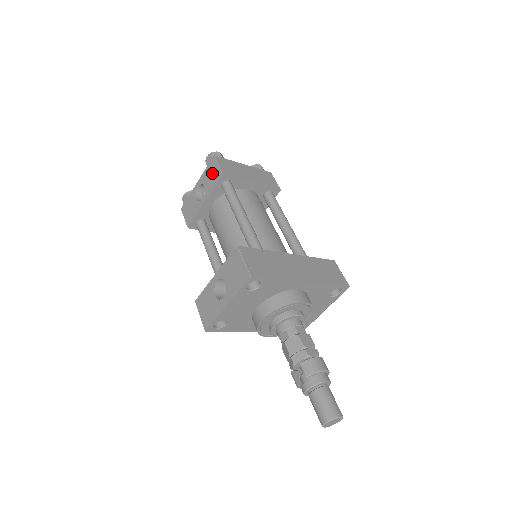
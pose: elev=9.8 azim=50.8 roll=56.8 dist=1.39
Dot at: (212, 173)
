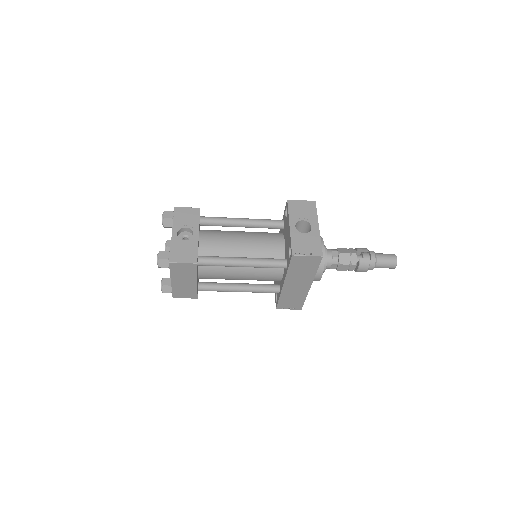
Dot at: (186, 215)
